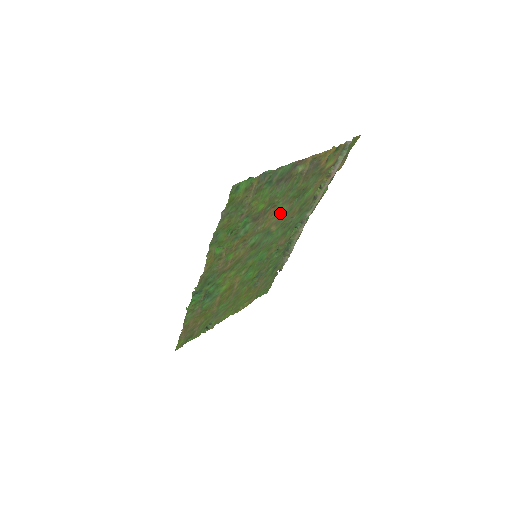
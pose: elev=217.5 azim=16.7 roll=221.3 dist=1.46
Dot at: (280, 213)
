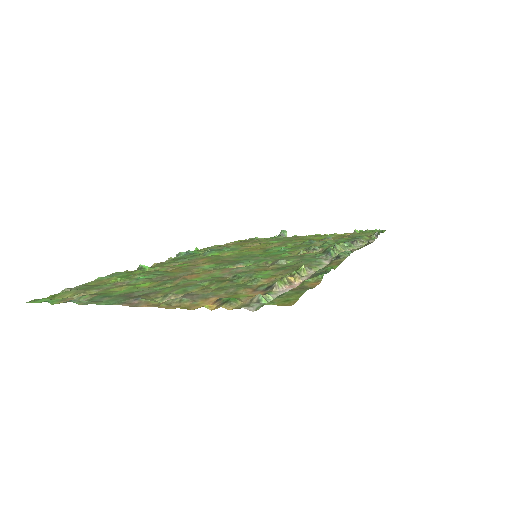
Dot at: (217, 275)
